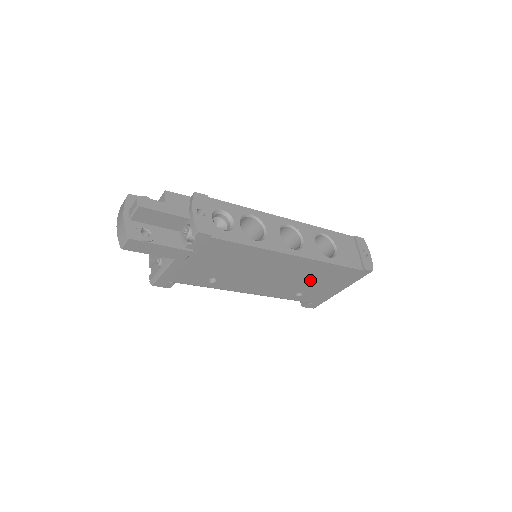
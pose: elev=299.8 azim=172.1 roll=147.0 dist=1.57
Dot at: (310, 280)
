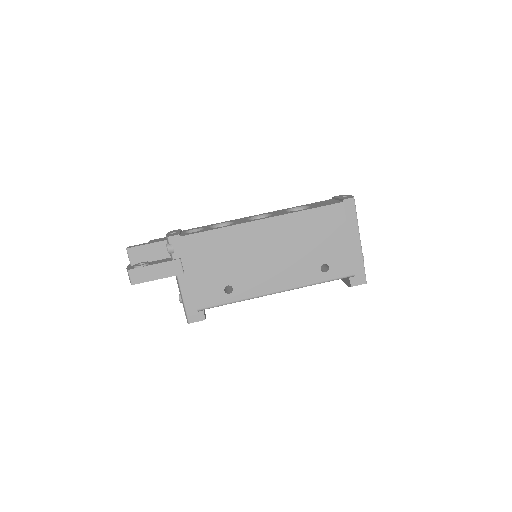
Dot at: (311, 243)
